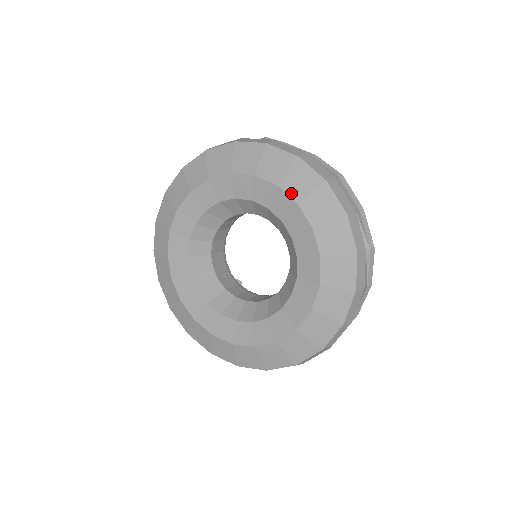
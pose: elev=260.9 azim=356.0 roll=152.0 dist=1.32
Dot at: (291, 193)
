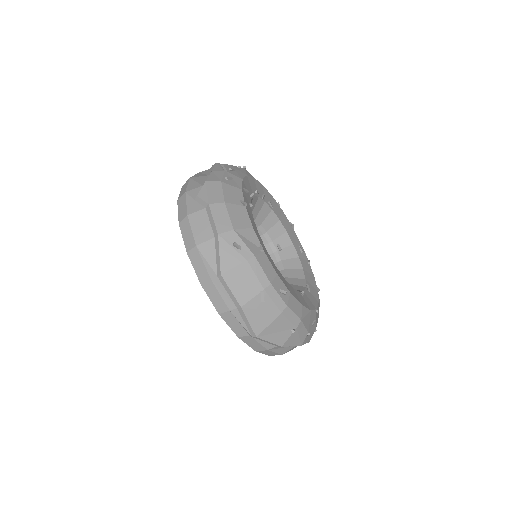
Dot at: occluded
